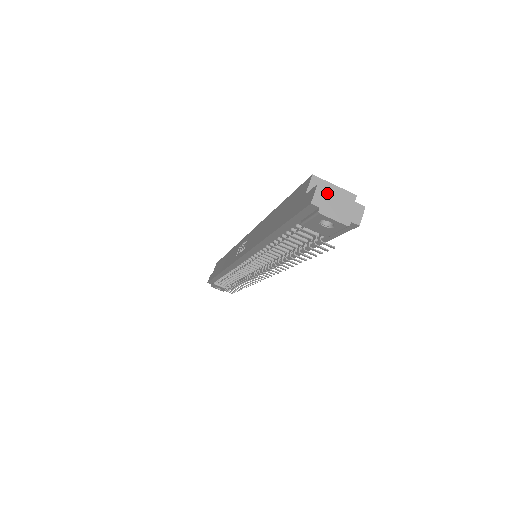
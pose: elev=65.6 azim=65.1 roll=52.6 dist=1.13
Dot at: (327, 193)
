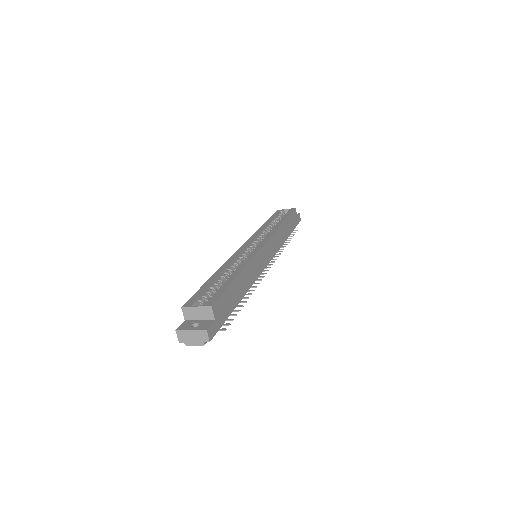
Dot at: (183, 333)
